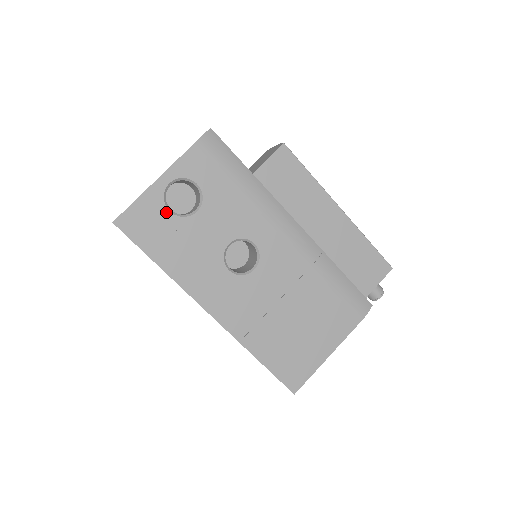
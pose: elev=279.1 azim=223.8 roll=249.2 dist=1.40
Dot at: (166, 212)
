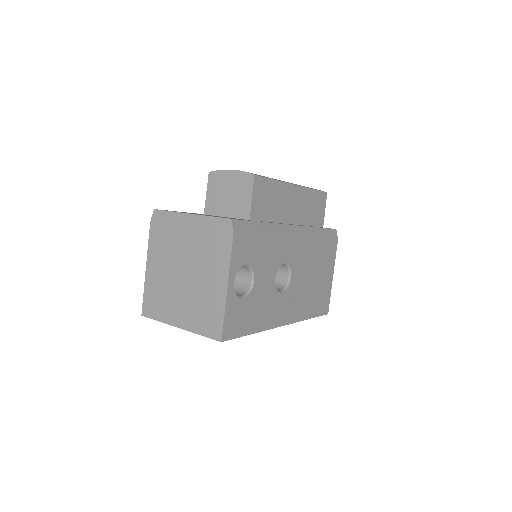
Dot at: (241, 301)
